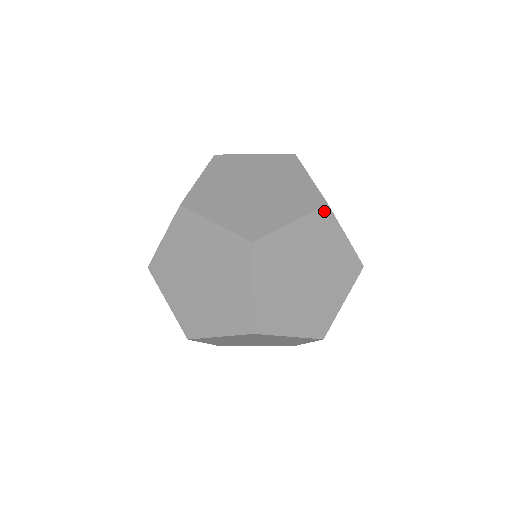
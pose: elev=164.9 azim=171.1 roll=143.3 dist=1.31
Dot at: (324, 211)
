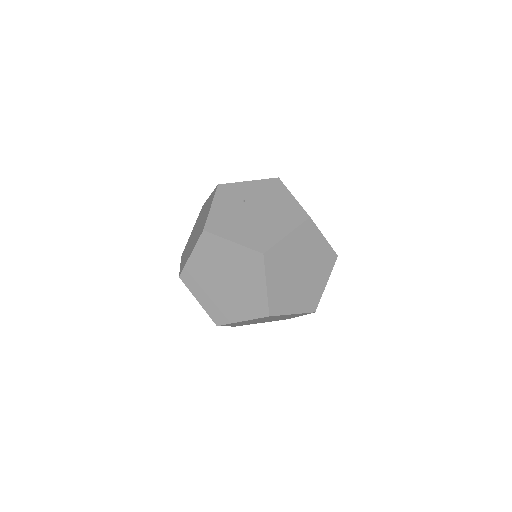
Dot at: (267, 257)
